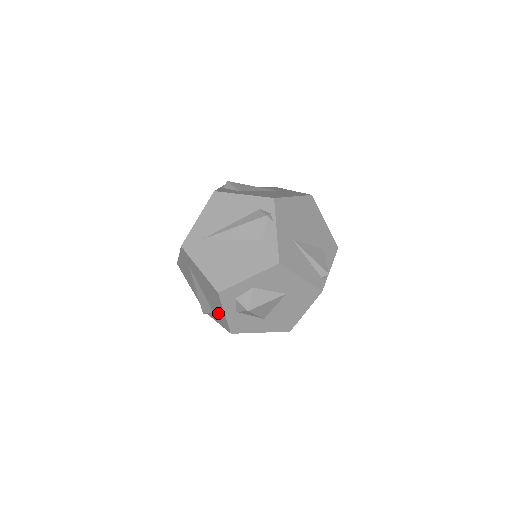
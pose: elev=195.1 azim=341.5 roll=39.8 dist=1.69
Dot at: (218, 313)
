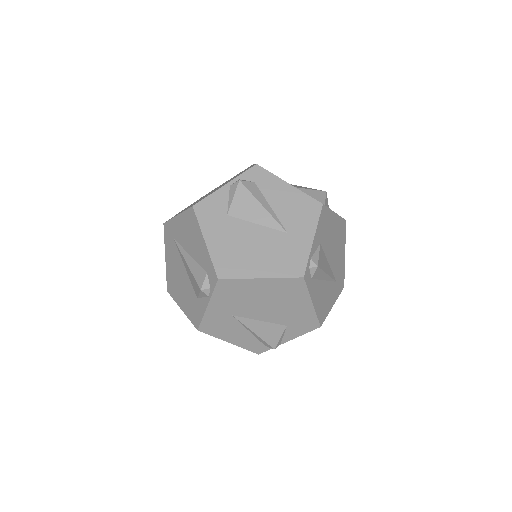
Dot at: occluded
